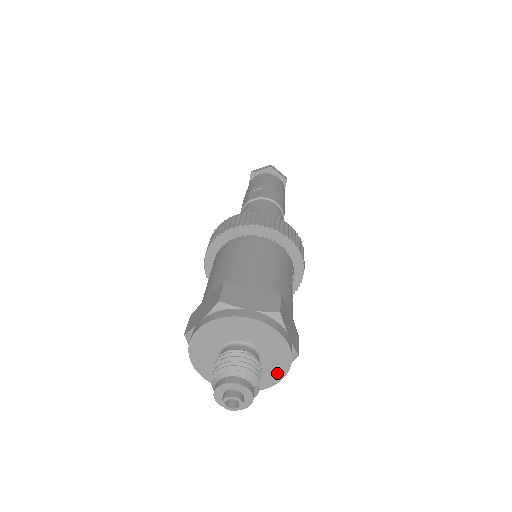
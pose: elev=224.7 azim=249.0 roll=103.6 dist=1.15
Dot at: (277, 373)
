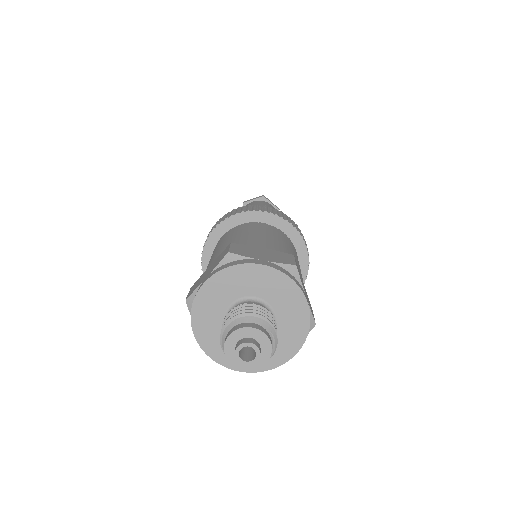
Dot at: (293, 342)
